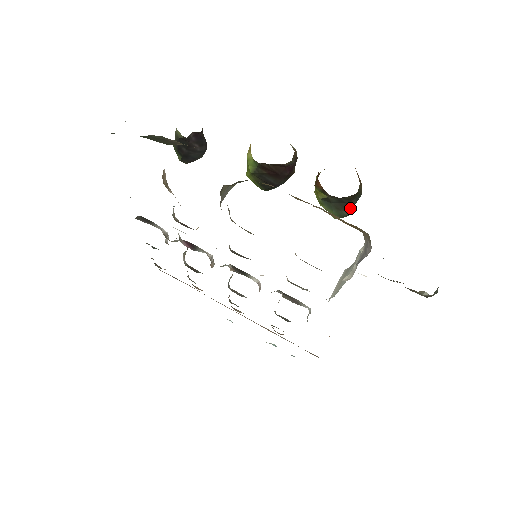
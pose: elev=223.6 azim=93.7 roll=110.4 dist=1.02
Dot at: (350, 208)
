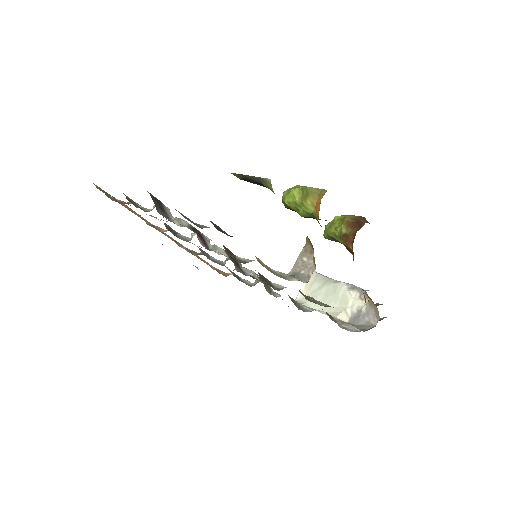
Dot at: occluded
